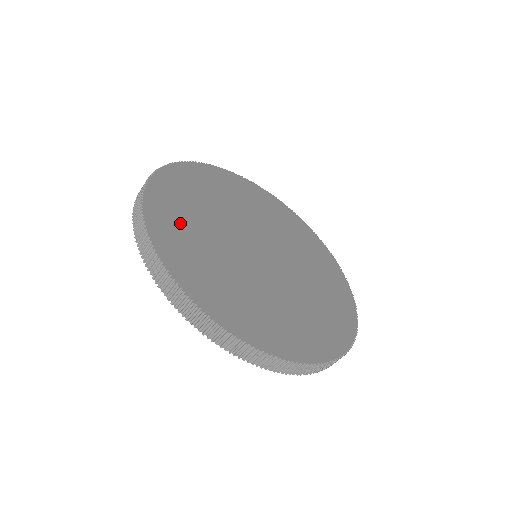
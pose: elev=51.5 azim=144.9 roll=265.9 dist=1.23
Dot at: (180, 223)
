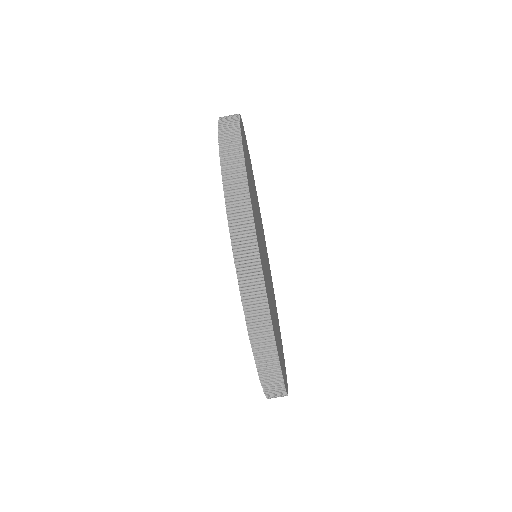
Dot at: occluded
